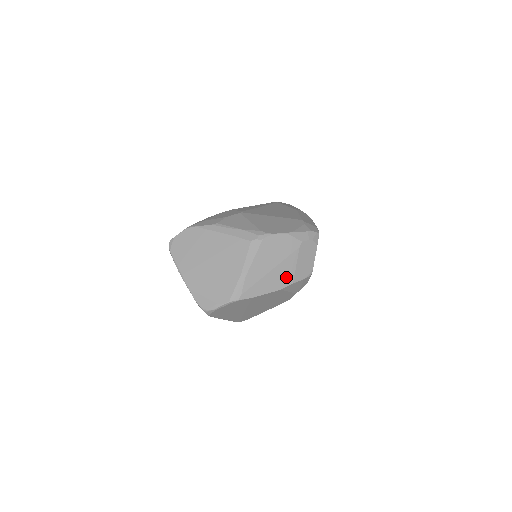
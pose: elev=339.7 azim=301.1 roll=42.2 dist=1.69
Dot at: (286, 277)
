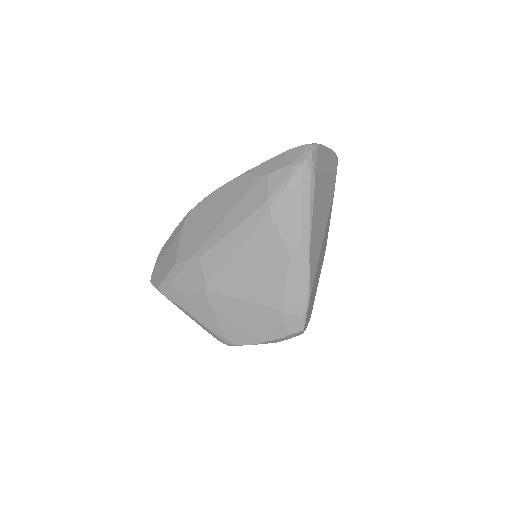
Dot at: occluded
